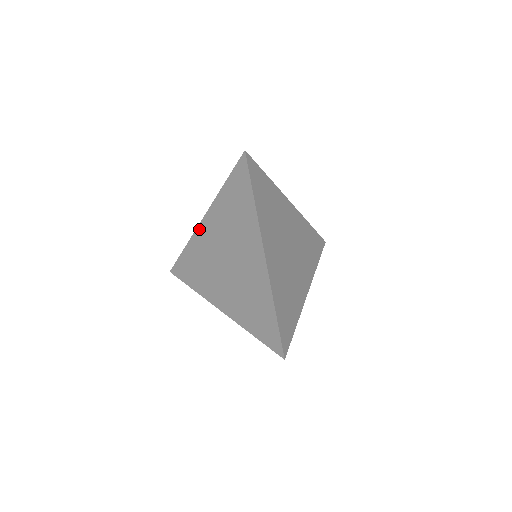
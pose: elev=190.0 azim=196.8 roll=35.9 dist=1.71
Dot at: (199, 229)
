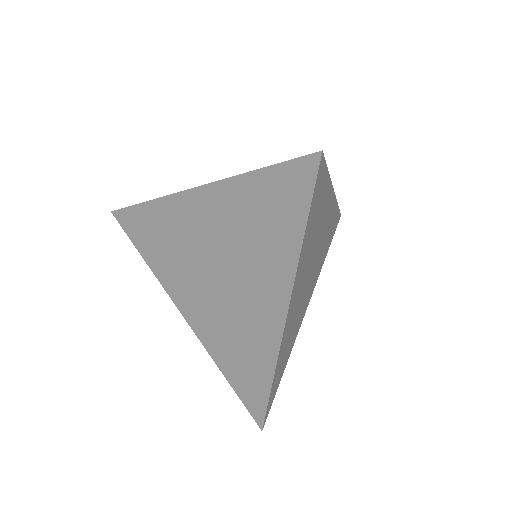
Dot at: (180, 198)
